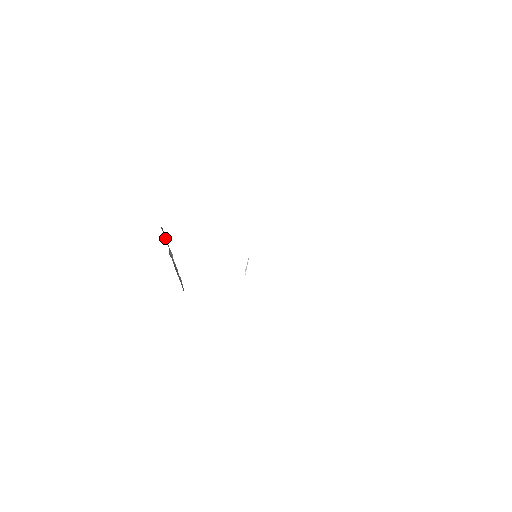
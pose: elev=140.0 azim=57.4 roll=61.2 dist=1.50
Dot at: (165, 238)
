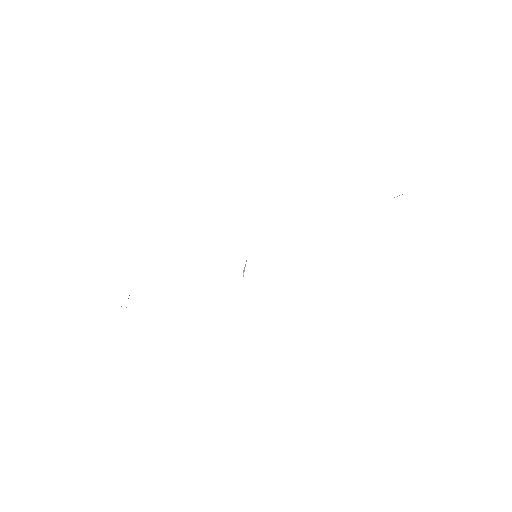
Dot at: occluded
